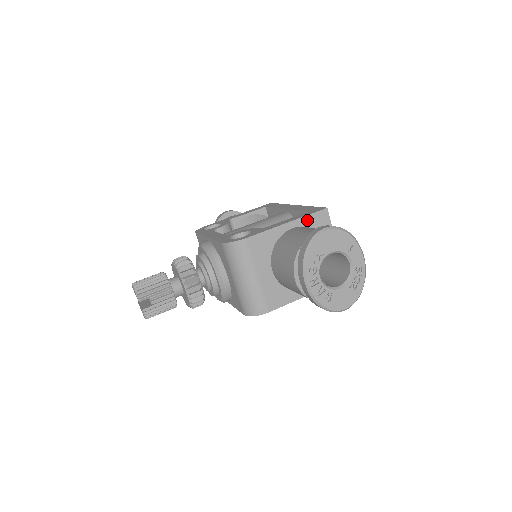
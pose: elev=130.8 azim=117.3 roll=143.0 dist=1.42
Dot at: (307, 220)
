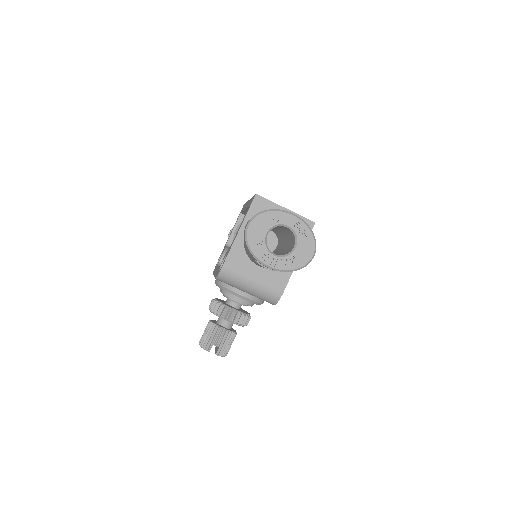
Dot at: (250, 215)
